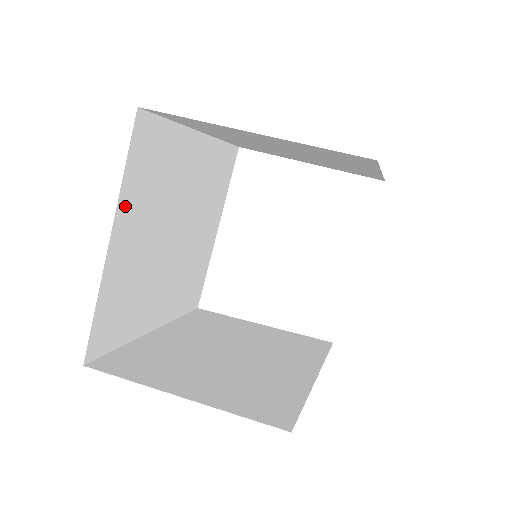
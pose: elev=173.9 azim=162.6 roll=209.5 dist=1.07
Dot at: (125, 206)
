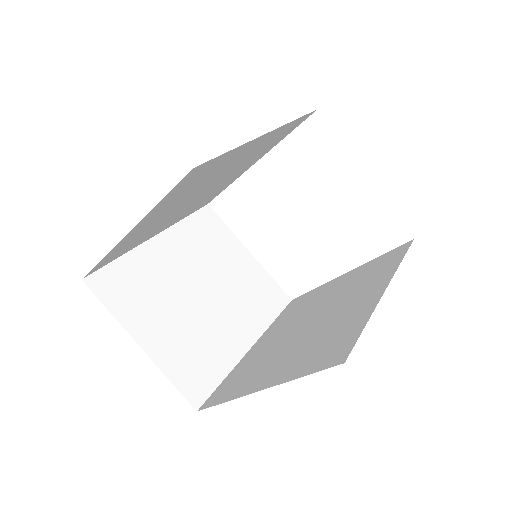
Dot at: (153, 212)
